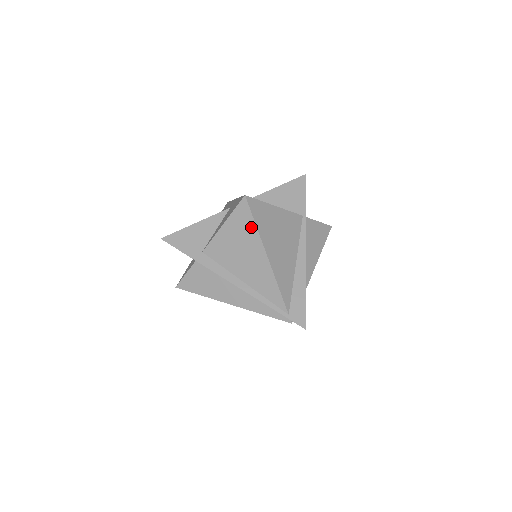
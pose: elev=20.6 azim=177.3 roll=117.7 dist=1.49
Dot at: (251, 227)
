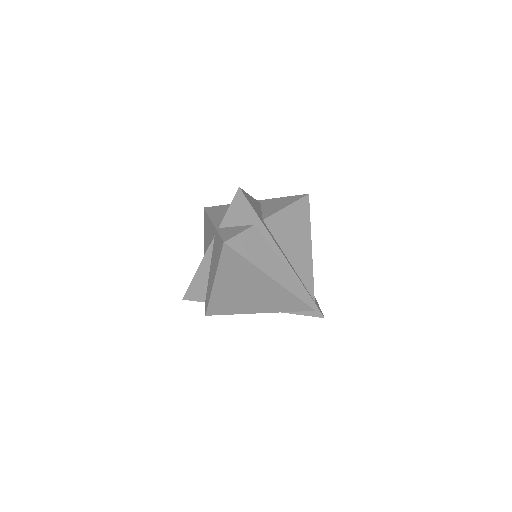
Dot at: (307, 219)
